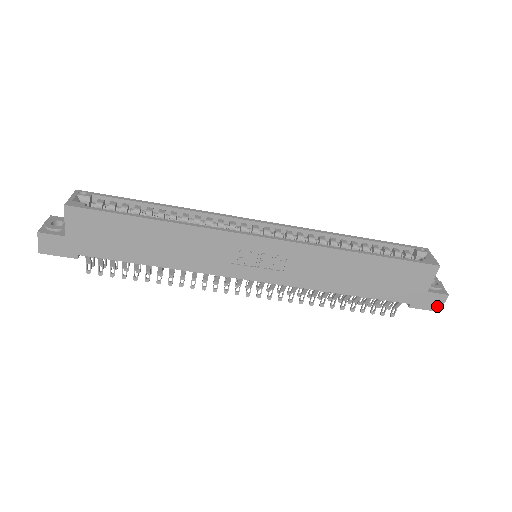
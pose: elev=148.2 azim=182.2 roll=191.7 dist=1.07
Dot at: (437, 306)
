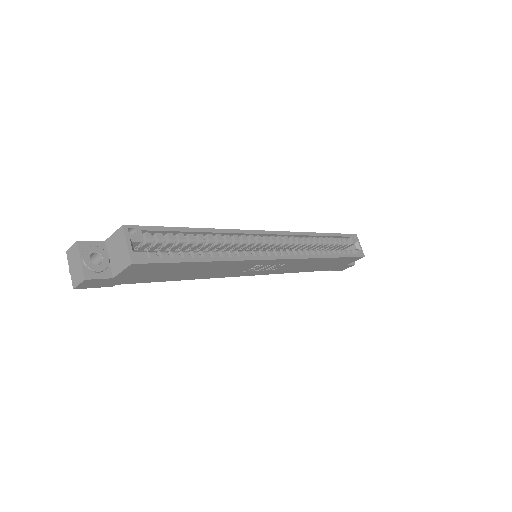
Dot at: (344, 269)
